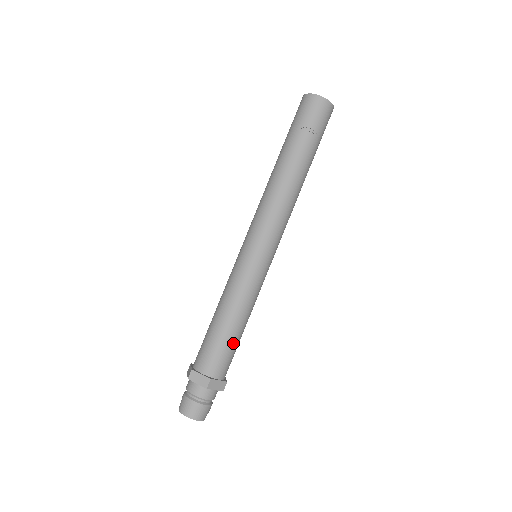
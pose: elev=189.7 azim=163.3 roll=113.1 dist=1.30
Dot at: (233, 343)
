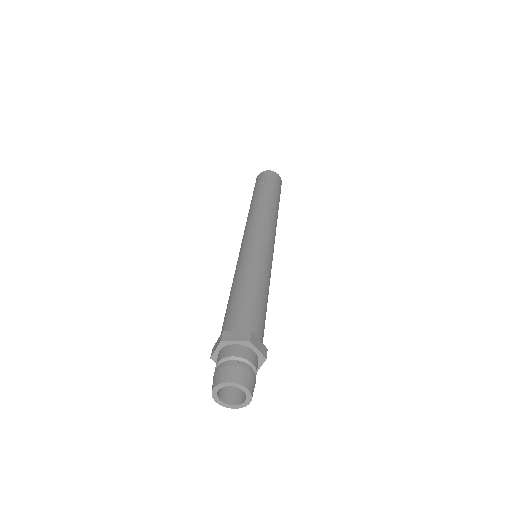
Dot at: (244, 300)
